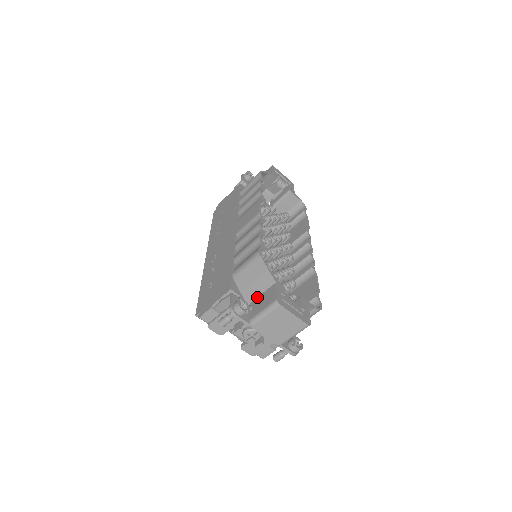
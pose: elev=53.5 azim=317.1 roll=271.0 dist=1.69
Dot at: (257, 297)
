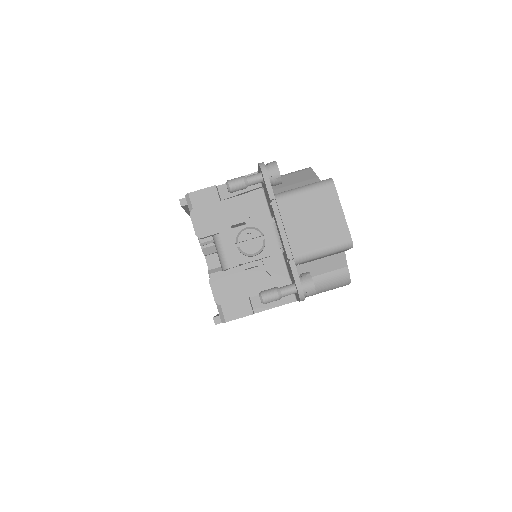
Dot at: occluded
